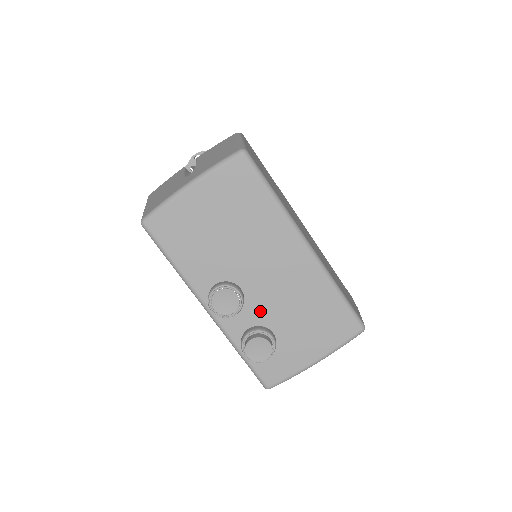
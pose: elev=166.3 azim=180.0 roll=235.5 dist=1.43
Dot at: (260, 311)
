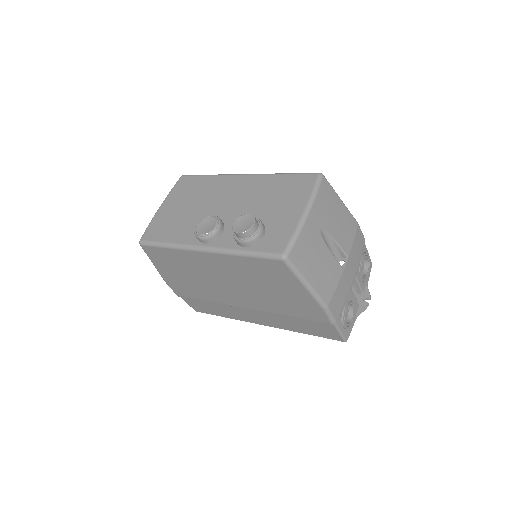
Dot at: occluded
